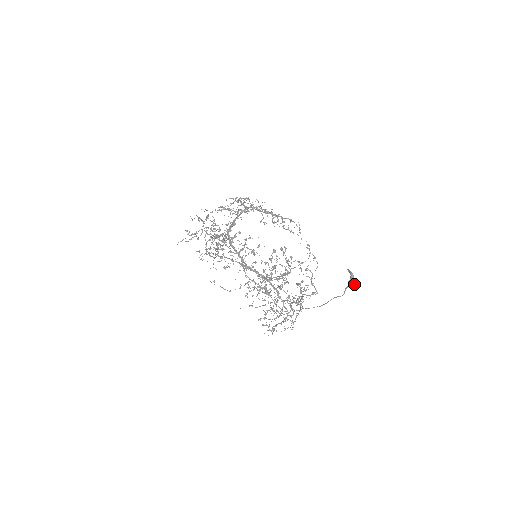
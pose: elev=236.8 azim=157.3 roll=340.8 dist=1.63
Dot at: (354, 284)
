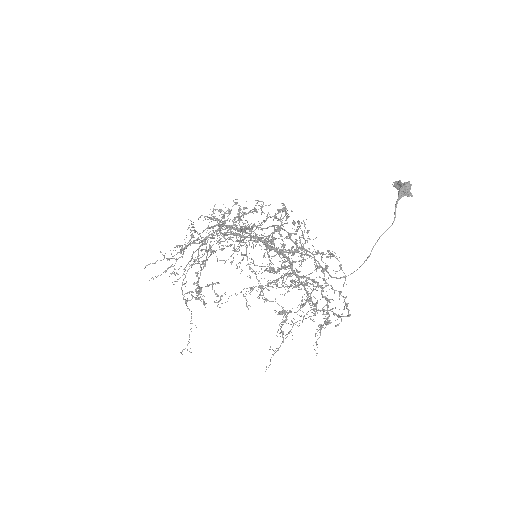
Dot at: (407, 188)
